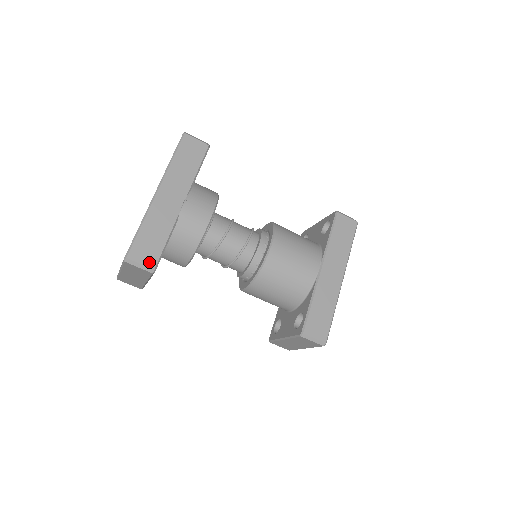
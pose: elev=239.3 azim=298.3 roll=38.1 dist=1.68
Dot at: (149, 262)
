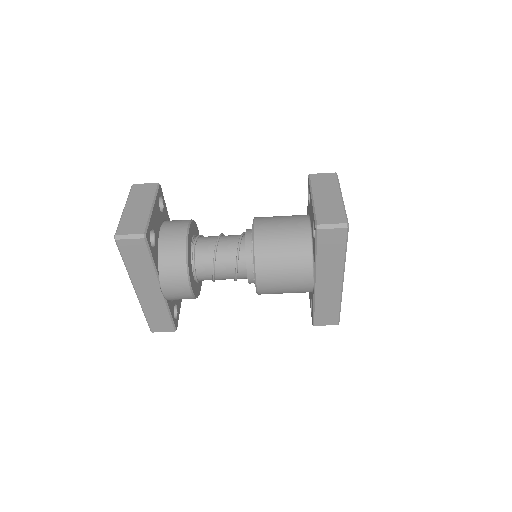
Dot at: (168, 329)
